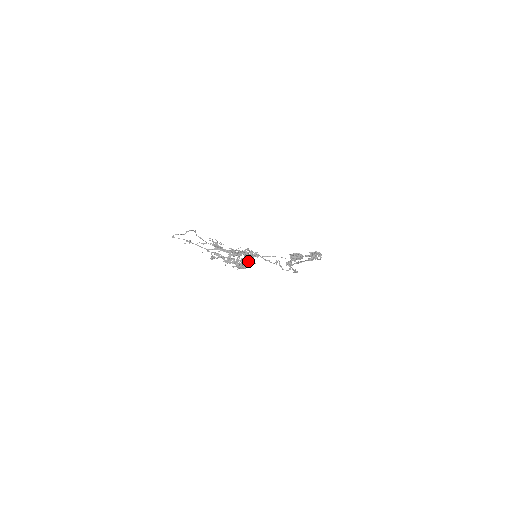
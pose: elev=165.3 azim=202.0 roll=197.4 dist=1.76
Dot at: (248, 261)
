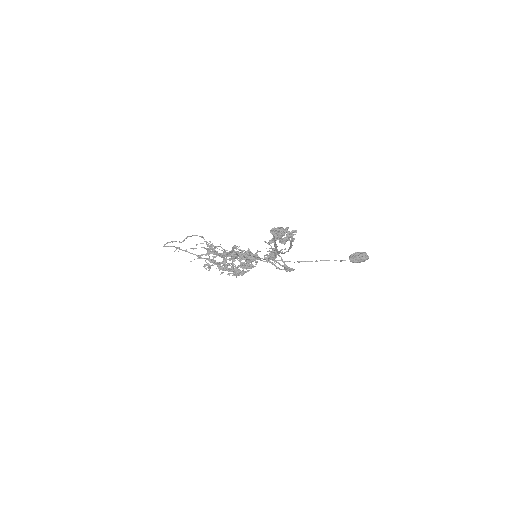
Dot at: (245, 264)
